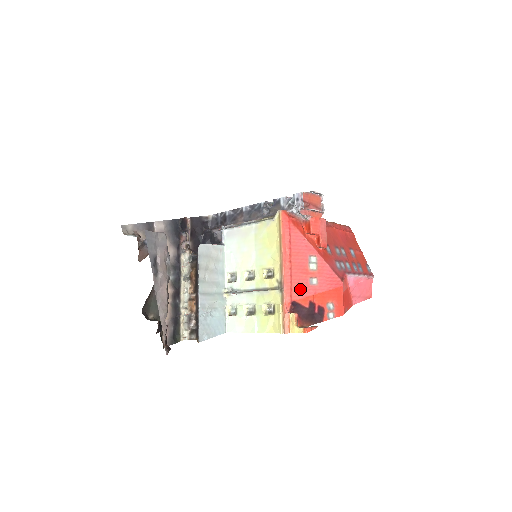
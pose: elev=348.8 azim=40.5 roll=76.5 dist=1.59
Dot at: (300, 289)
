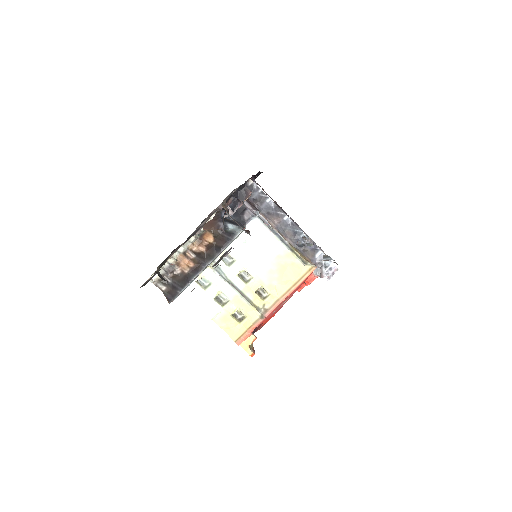
Dot at: occluded
